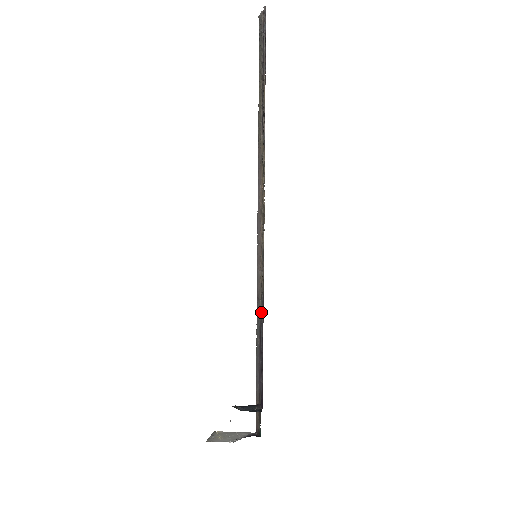
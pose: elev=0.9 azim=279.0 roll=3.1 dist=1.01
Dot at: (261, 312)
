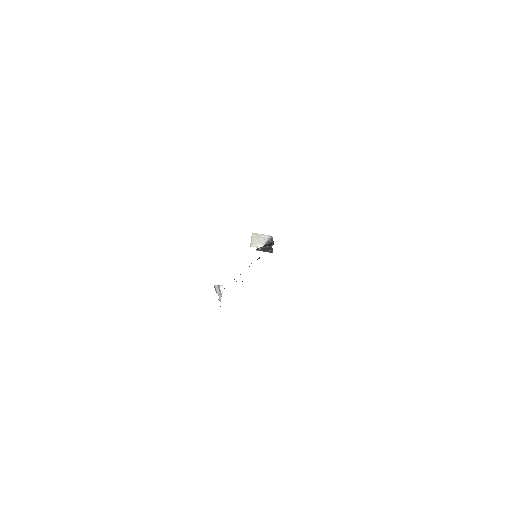
Dot at: occluded
